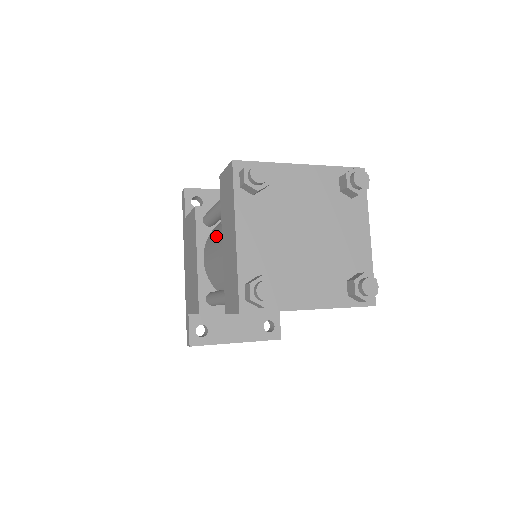
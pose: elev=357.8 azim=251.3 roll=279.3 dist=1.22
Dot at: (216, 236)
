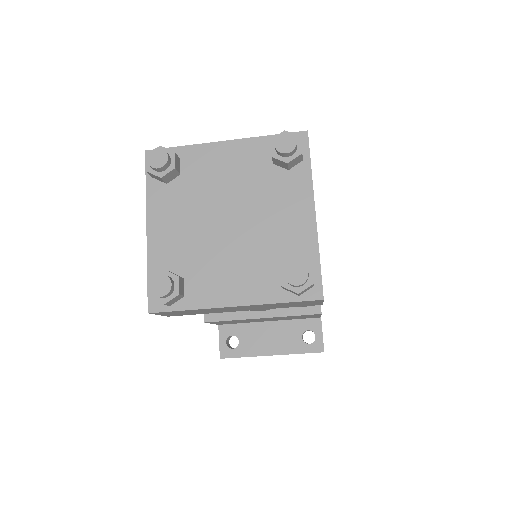
Dot at: occluded
